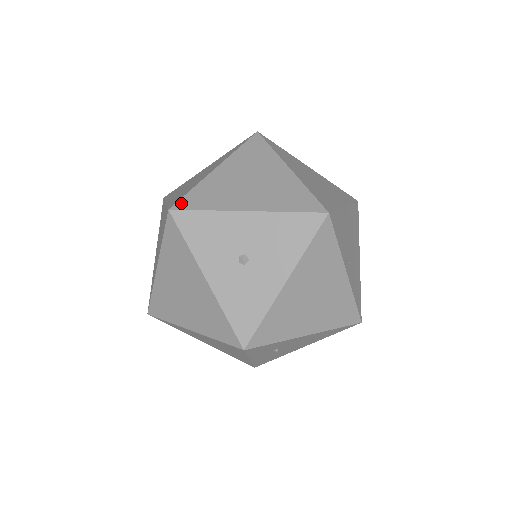
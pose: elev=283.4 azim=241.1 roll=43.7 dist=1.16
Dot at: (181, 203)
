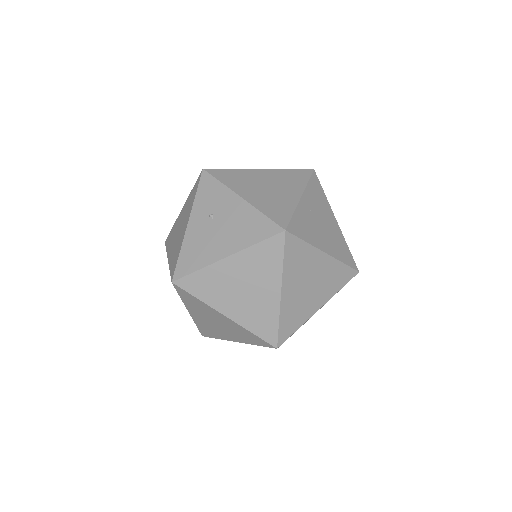
Dot at: occluded
